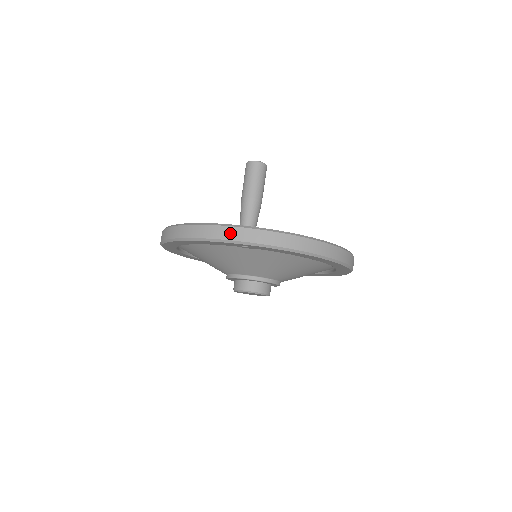
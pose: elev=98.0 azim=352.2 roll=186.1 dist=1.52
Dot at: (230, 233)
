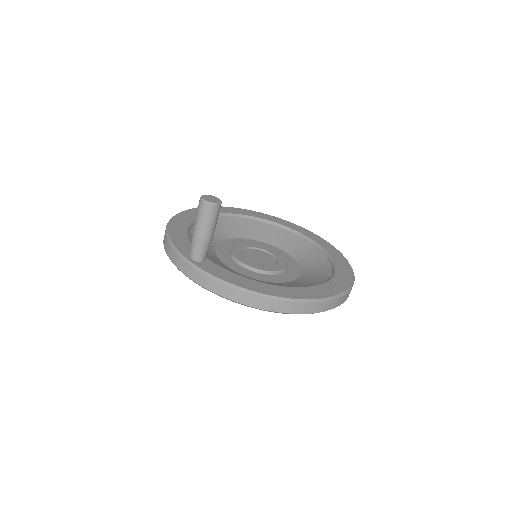
Dot at: (177, 261)
